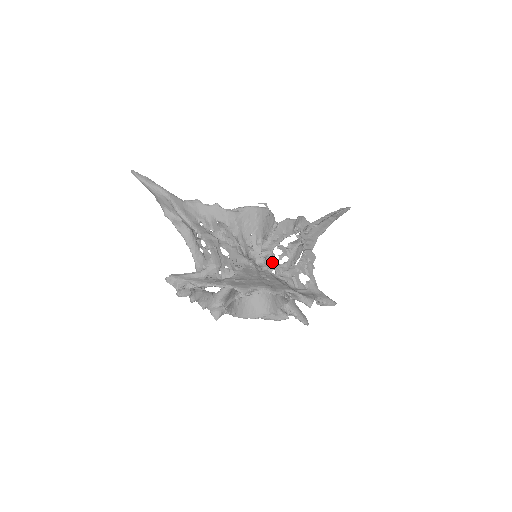
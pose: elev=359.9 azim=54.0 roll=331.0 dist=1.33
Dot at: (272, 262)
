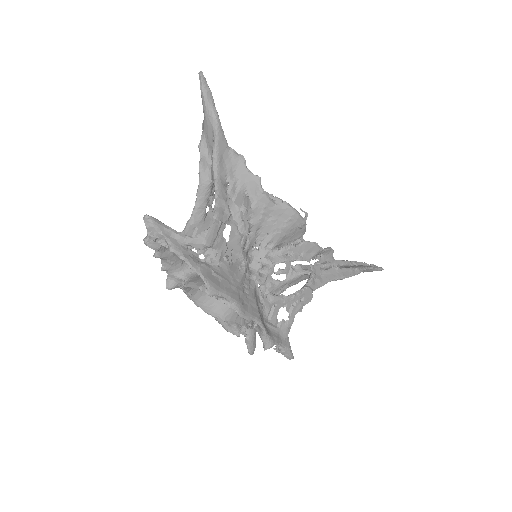
Dot at: (266, 276)
